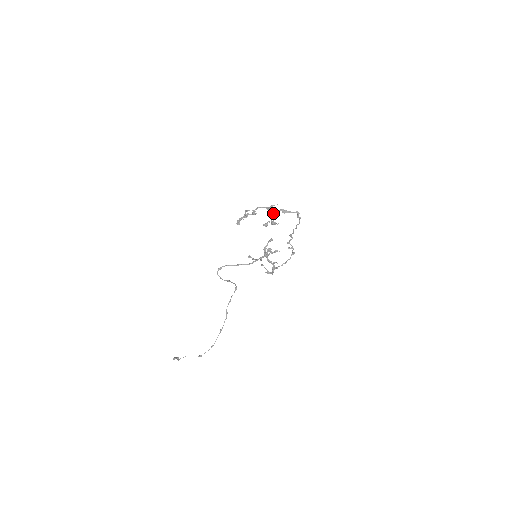
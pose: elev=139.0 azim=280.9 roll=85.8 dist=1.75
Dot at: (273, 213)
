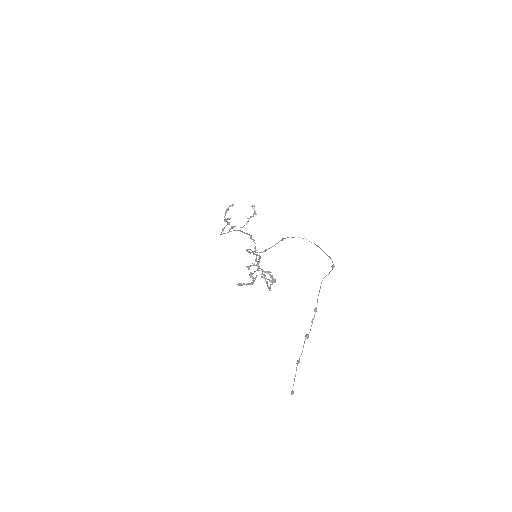
Dot at: (237, 230)
